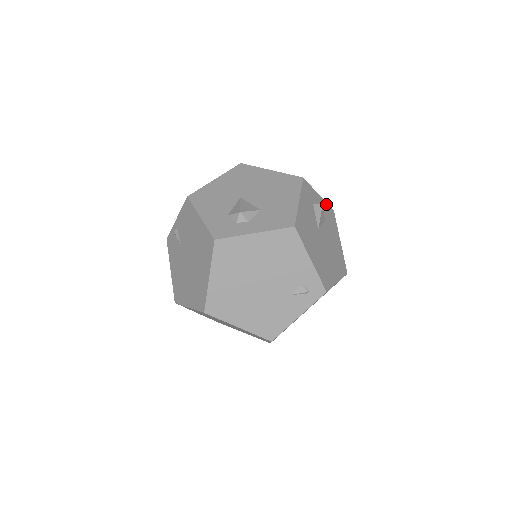
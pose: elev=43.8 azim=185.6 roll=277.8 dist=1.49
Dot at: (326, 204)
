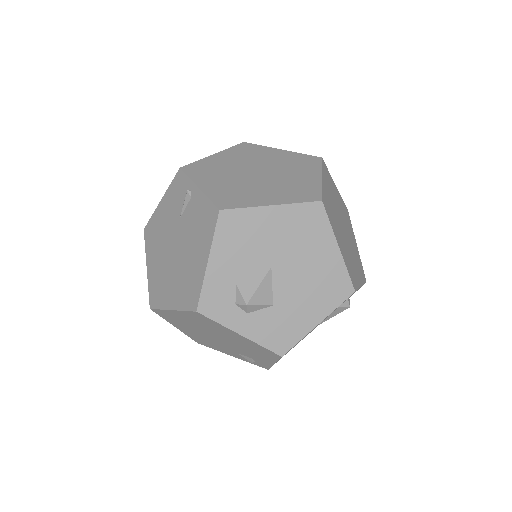
Dot at: occluded
